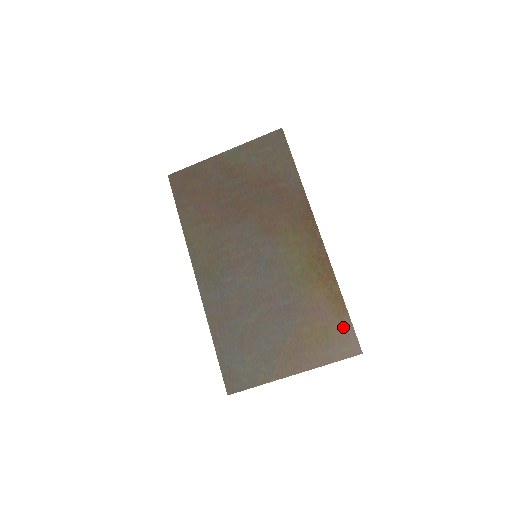
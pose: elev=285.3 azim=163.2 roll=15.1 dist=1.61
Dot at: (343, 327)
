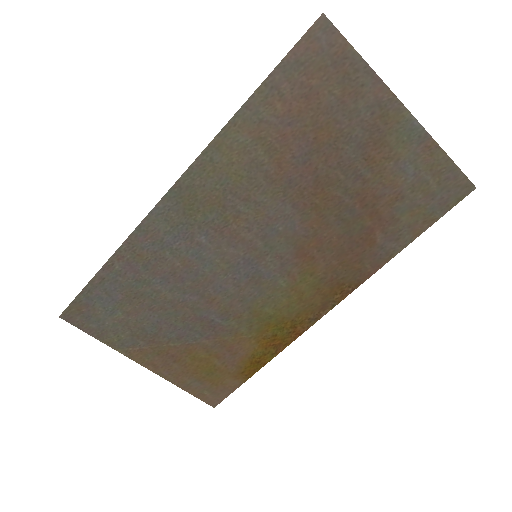
Dot at: (229, 382)
